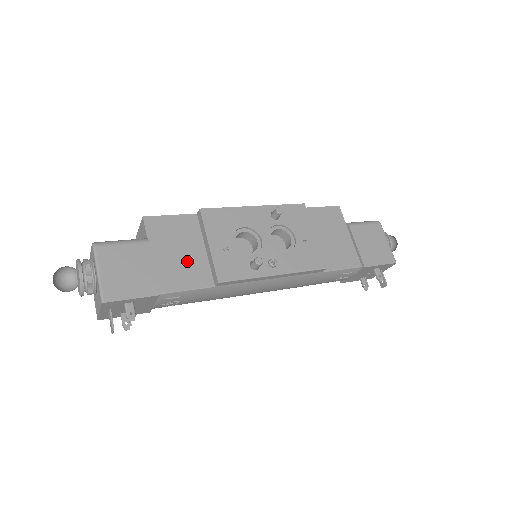
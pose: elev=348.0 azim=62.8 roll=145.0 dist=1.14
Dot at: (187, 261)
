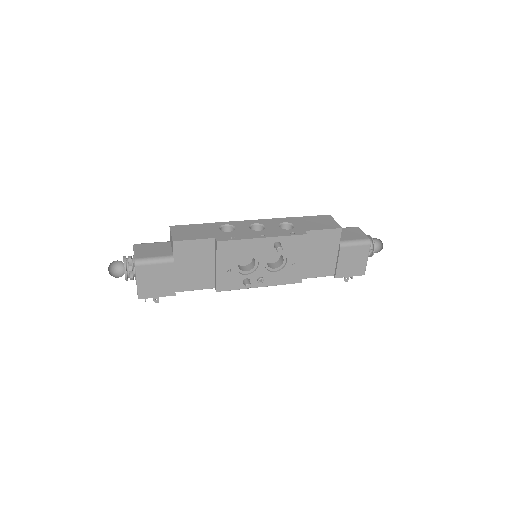
Dot at: (199, 272)
